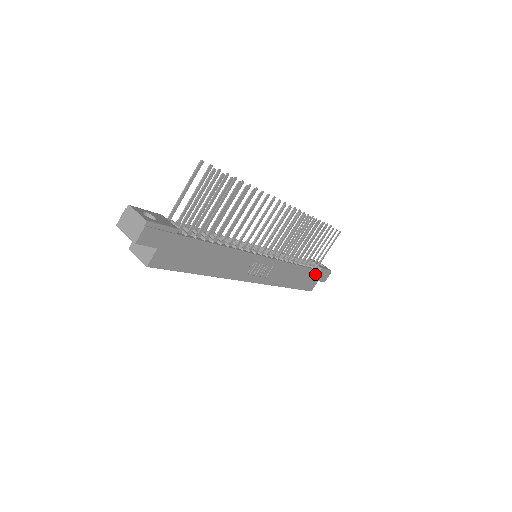
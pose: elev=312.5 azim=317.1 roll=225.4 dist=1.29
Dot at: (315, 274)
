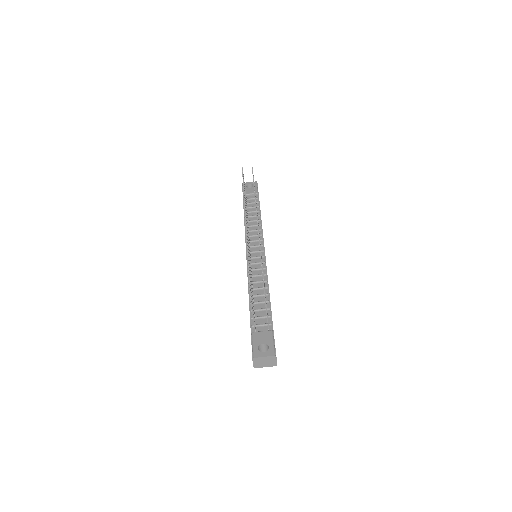
Dot at: occluded
